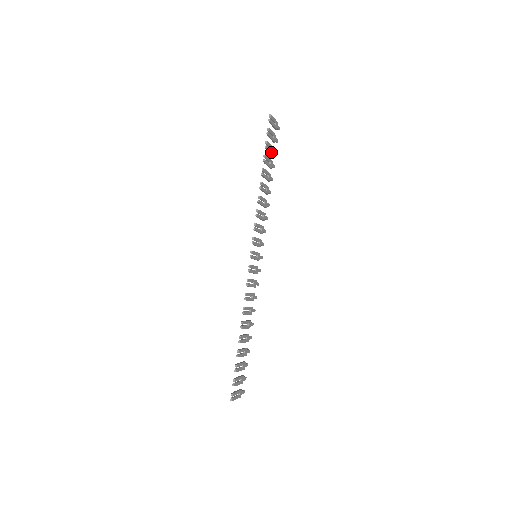
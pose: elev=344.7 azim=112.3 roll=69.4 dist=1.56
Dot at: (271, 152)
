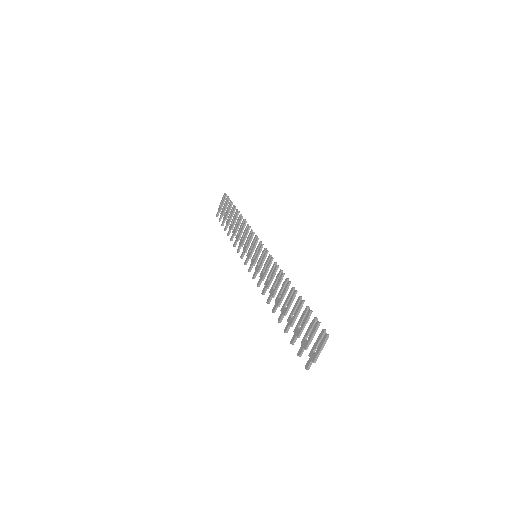
Dot at: occluded
